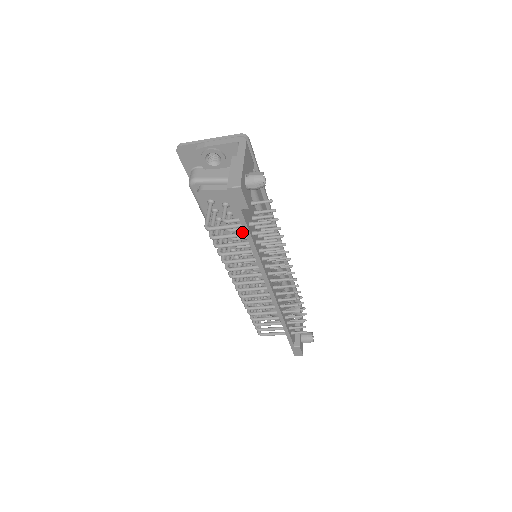
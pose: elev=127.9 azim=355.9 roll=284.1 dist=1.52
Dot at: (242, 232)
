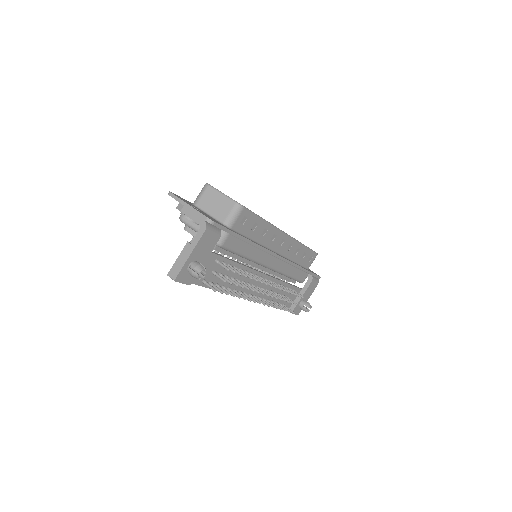
Dot at: occluded
